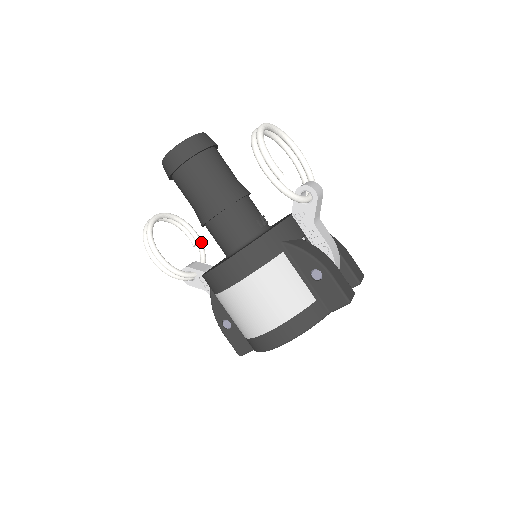
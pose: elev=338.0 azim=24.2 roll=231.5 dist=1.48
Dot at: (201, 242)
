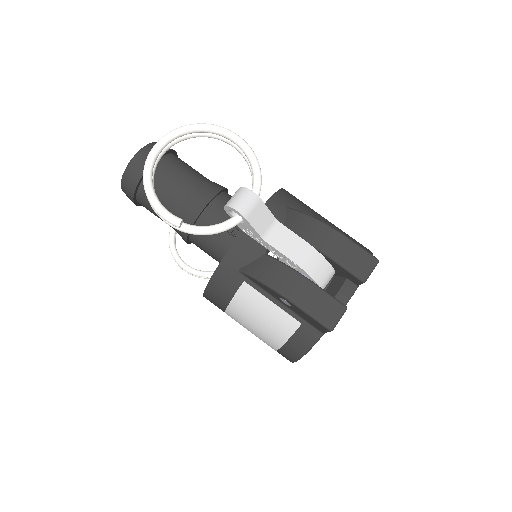
Dot at: occluded
